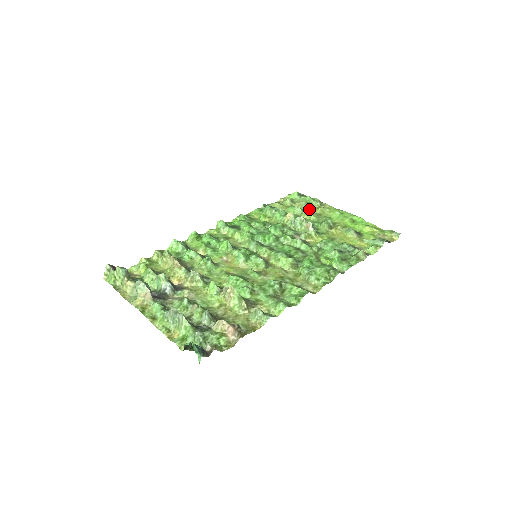
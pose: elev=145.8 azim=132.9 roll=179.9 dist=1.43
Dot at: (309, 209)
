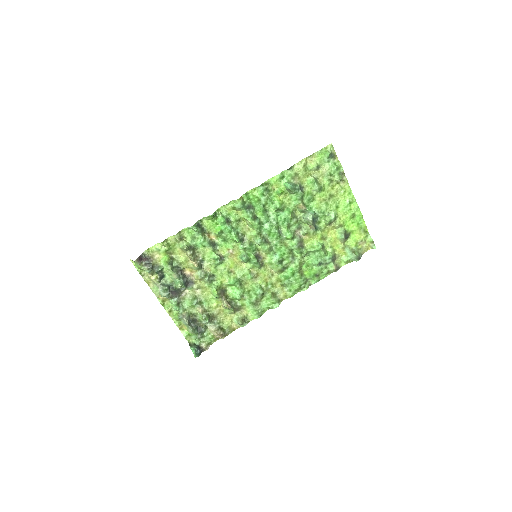
Dot at: (327, 186)
